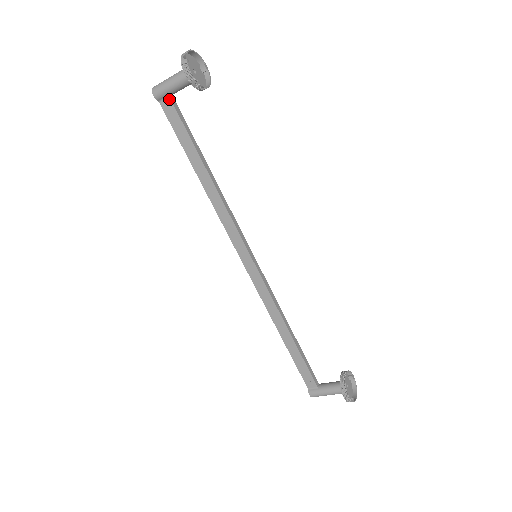
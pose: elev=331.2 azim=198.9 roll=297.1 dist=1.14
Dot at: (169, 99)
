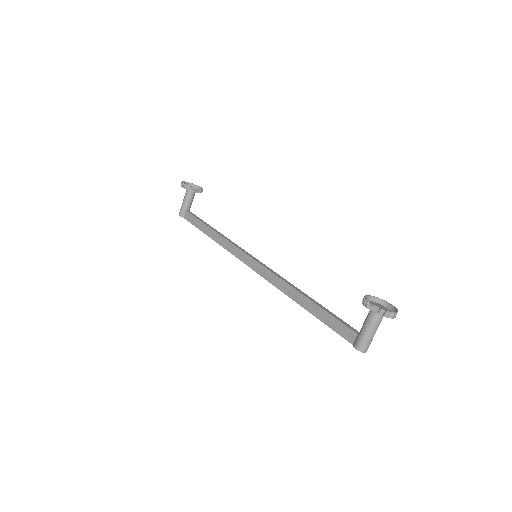
Dot at: (186, 211)
